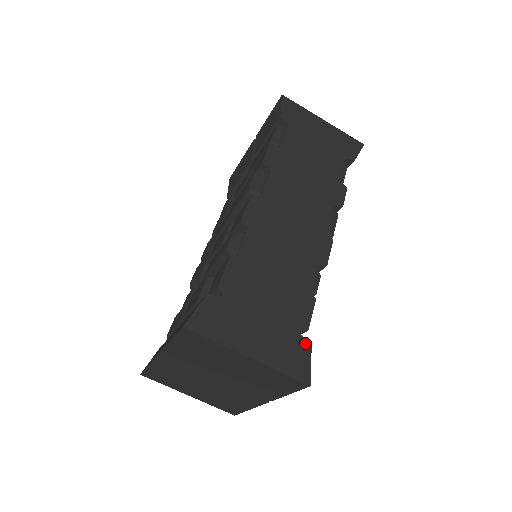
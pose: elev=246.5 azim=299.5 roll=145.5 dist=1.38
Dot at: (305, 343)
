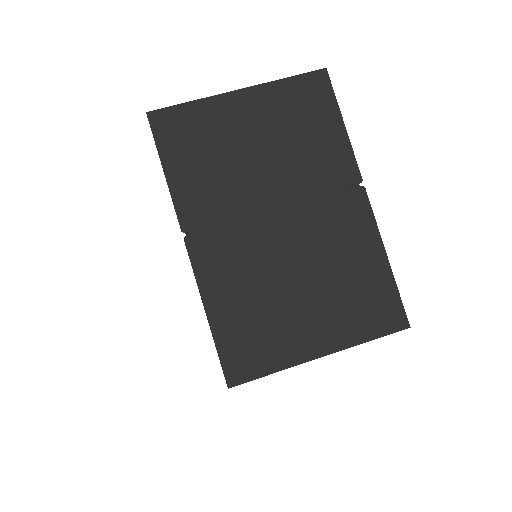
Dot at: occluded
